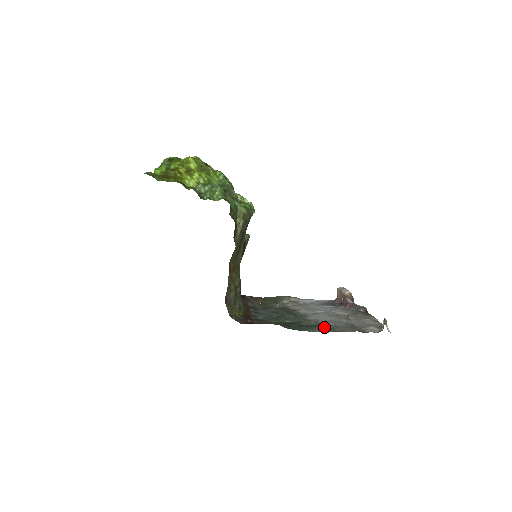
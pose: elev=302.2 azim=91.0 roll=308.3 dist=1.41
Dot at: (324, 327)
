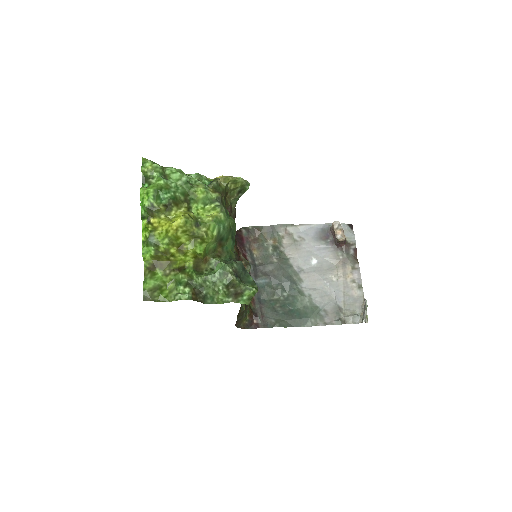
Dot at: (315, 315)
